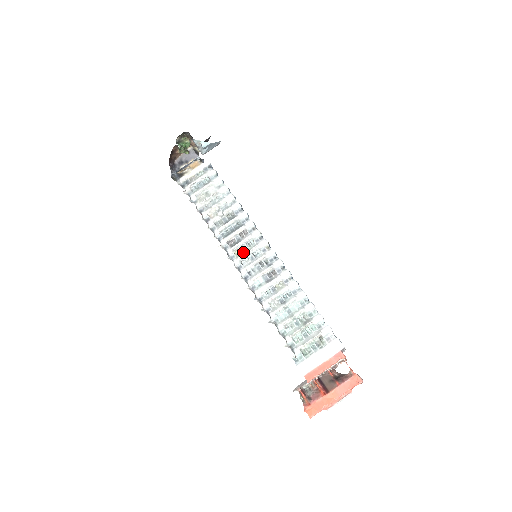
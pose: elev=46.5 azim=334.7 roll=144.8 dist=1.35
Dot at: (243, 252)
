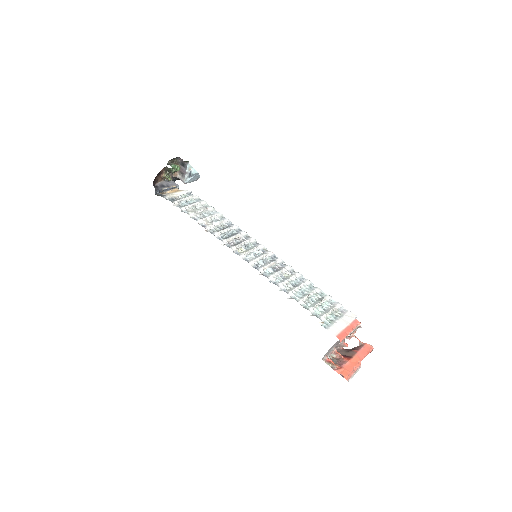
Dot at: (246, 250)
